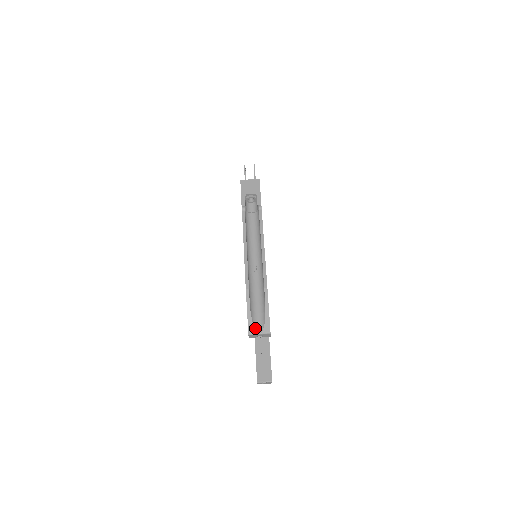
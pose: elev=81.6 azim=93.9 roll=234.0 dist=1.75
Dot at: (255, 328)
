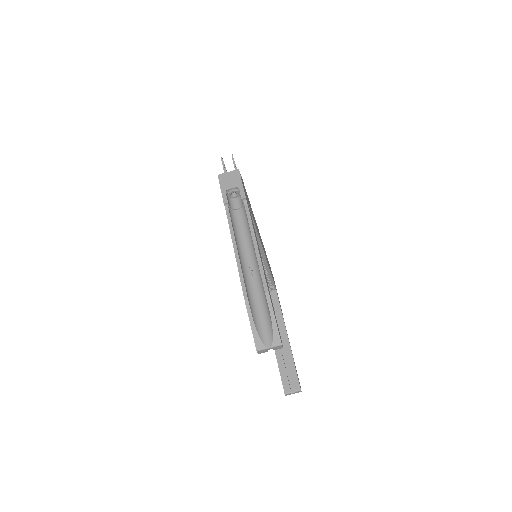
Dot at: (263, 342)
